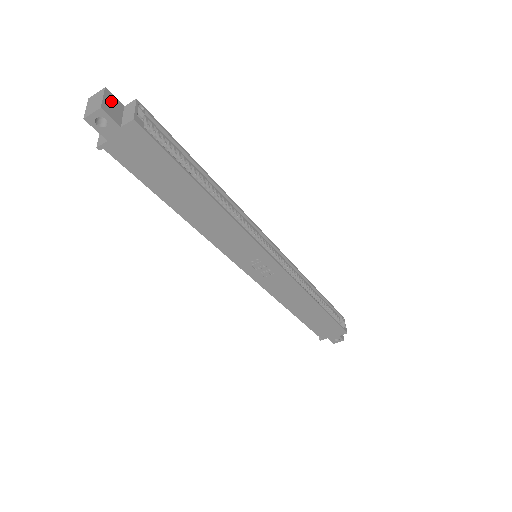
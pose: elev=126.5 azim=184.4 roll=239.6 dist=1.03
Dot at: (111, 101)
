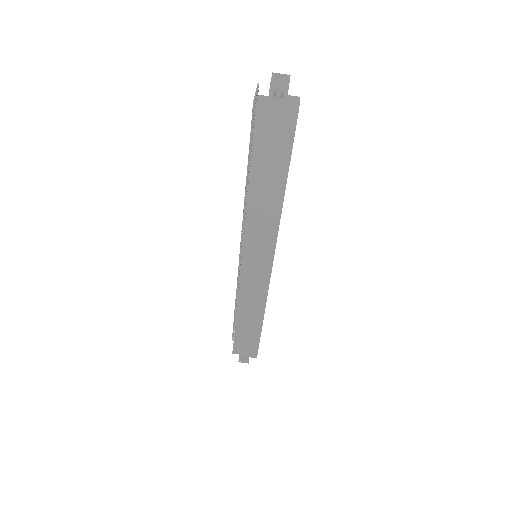
Dot at: occluded
